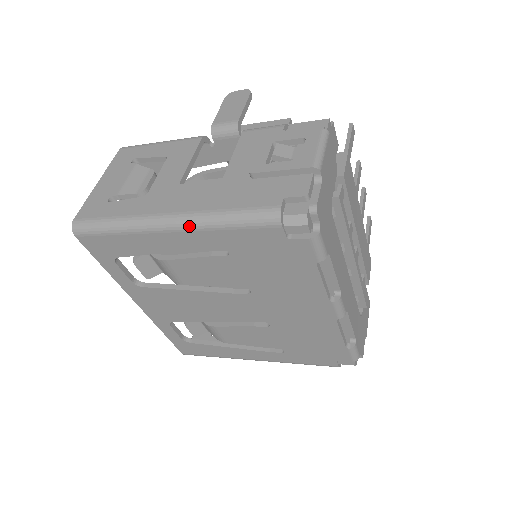
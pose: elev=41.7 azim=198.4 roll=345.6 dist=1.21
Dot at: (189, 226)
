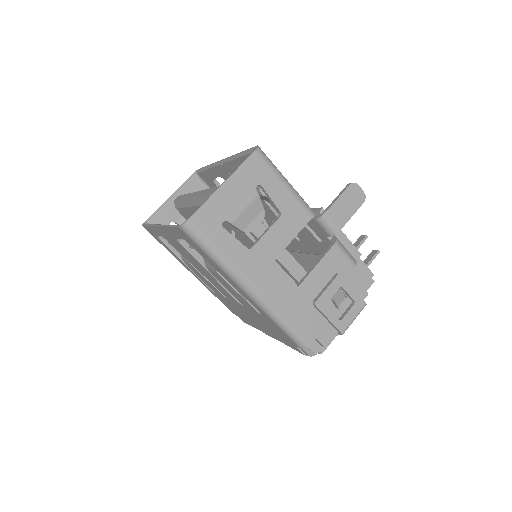
Dot at: (260, 305)
